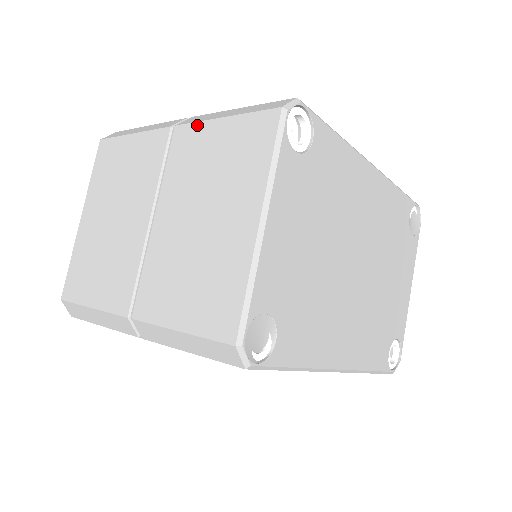
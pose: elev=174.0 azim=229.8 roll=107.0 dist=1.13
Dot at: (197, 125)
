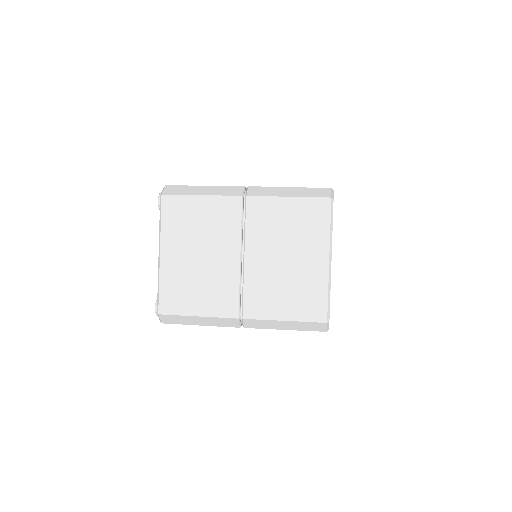
Dot at: (267, 199)
